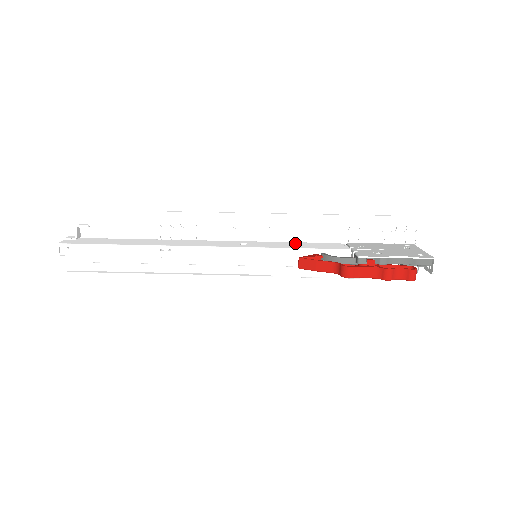
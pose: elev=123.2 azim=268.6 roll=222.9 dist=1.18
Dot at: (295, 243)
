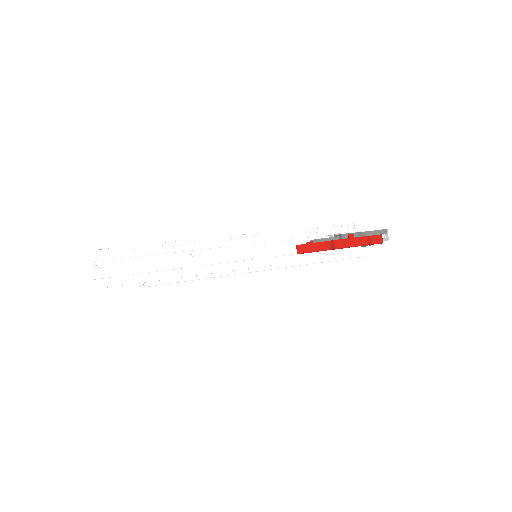
Dot at: occluded
